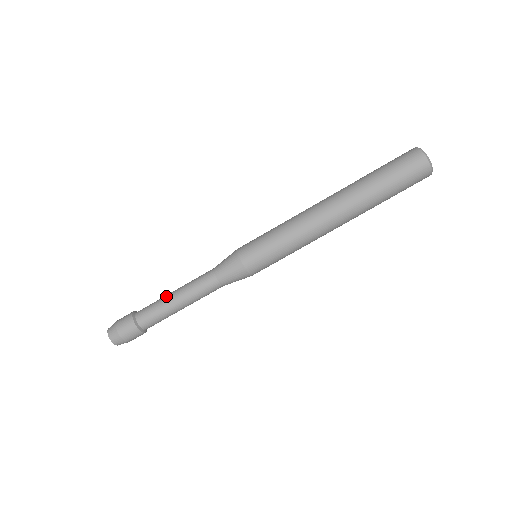
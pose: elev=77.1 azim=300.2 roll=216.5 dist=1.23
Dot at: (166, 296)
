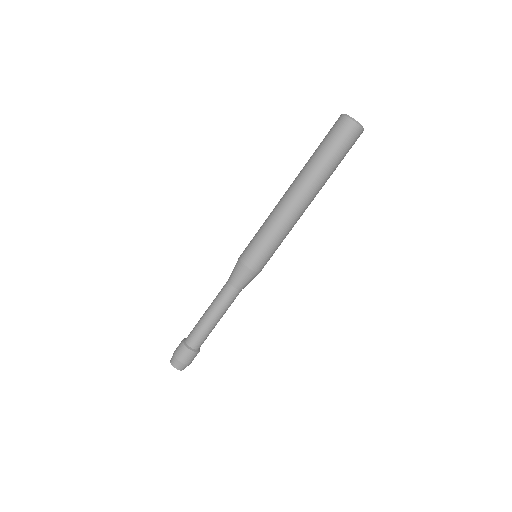
Dot at: (202, 317)
